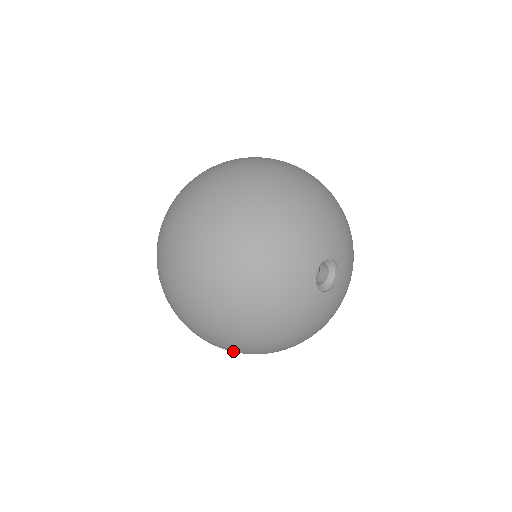
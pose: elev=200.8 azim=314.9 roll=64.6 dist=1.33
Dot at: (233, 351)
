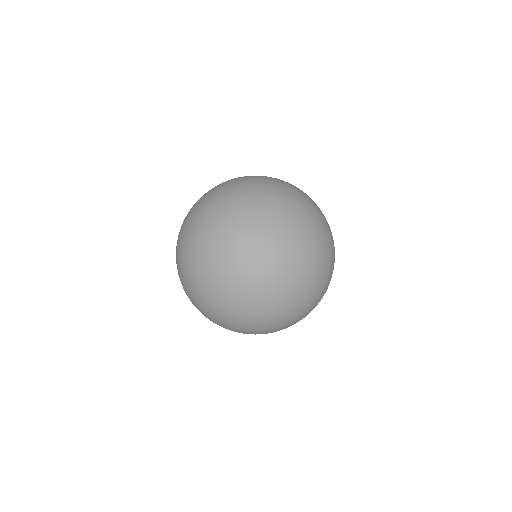
Dot at: occluded
